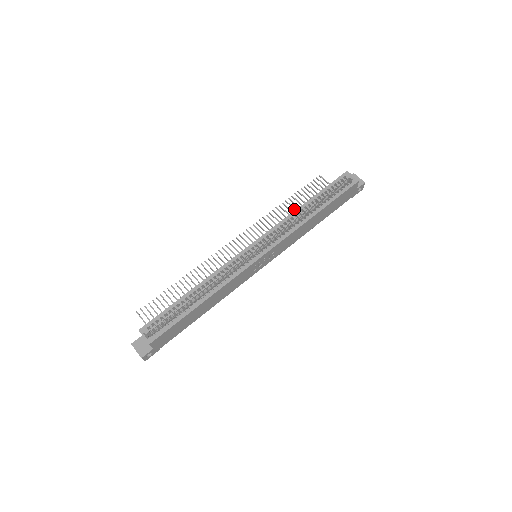
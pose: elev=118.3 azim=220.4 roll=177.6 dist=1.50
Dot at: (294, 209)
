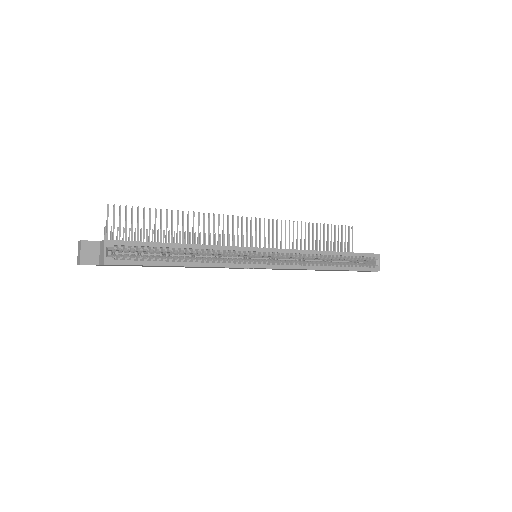
Dot at: (313, 238)
